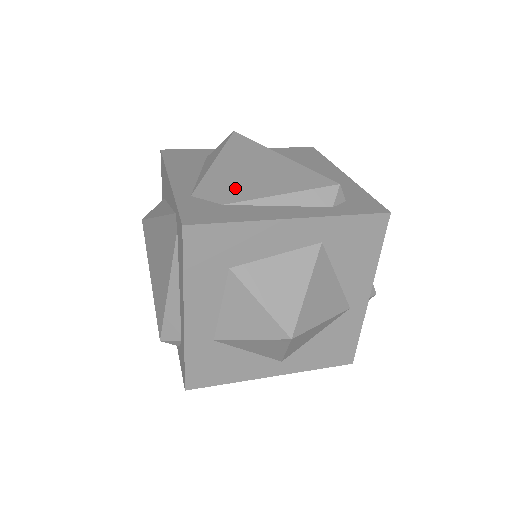
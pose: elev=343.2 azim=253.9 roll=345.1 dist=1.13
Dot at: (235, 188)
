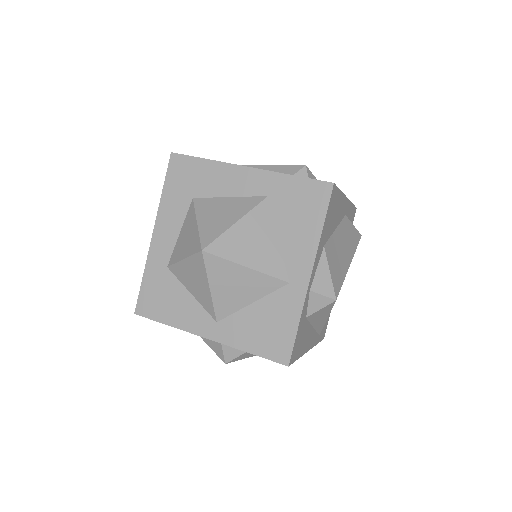
Dot at: occluded
